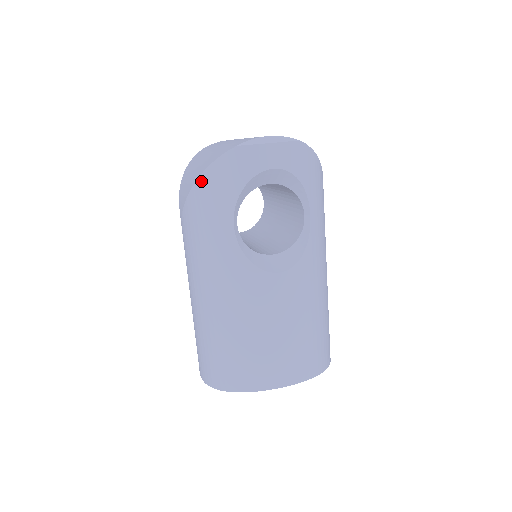
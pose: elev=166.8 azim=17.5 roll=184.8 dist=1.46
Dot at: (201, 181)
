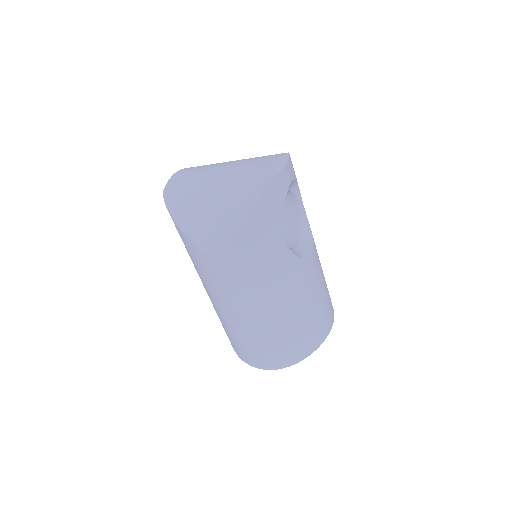
Dot at: (250, 219)
